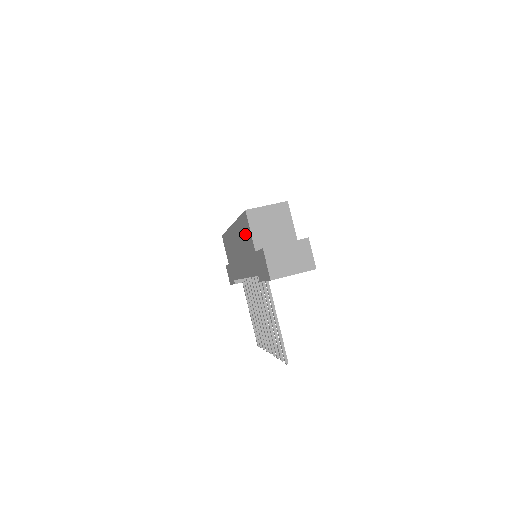
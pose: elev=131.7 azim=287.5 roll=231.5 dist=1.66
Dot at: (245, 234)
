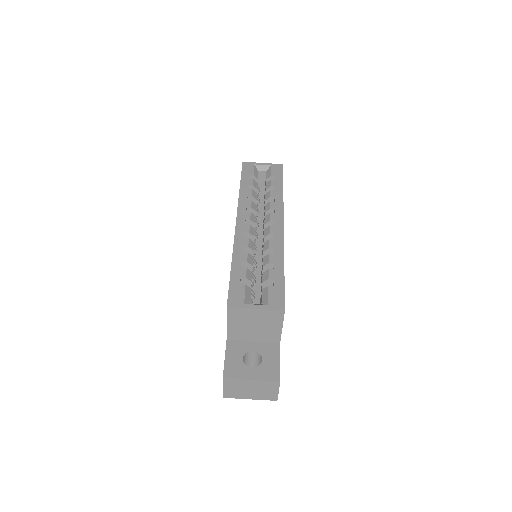
Dot at: occluded
